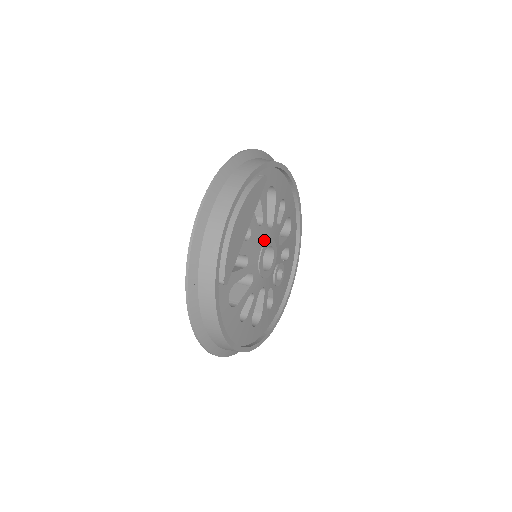
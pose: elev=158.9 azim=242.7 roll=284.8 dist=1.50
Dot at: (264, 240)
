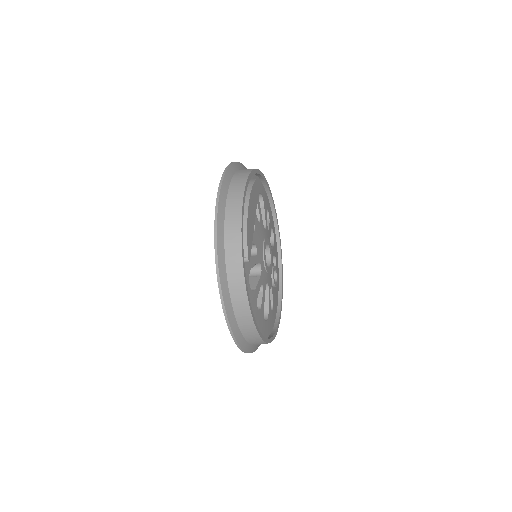
Dot at: (263, 237)
